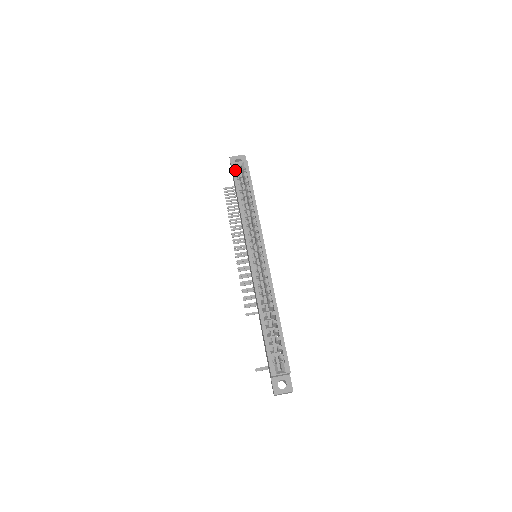
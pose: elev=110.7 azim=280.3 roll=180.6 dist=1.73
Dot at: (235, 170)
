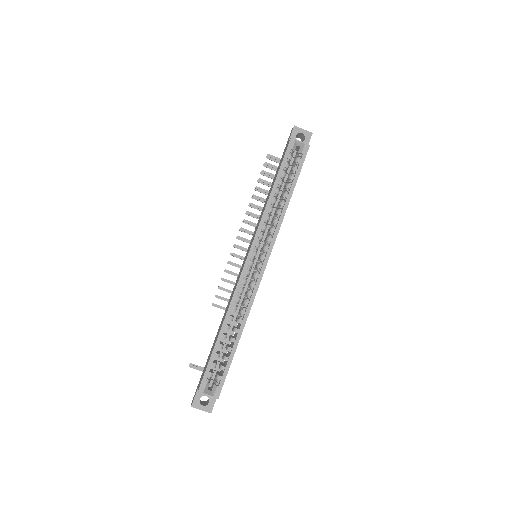
Dot at: (290, 149)
